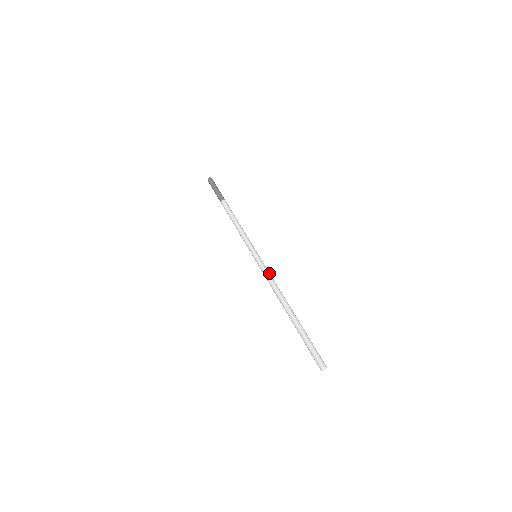
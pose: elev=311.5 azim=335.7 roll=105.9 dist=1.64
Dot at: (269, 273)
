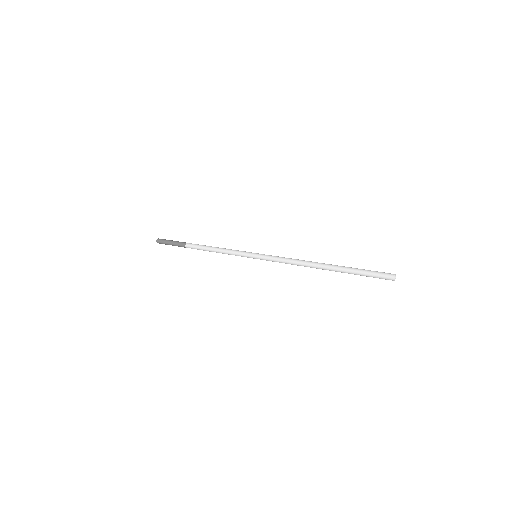
Dot at: (281, 257)
